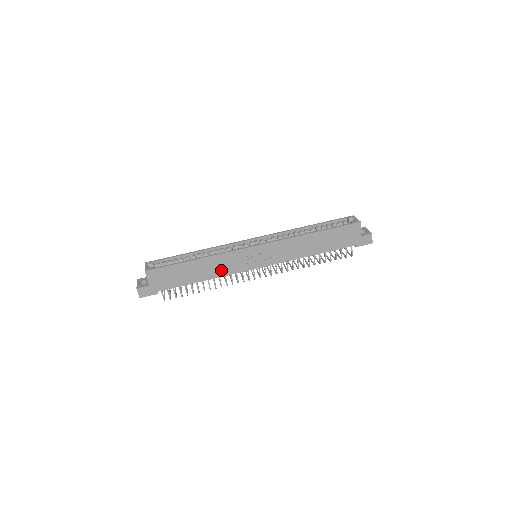
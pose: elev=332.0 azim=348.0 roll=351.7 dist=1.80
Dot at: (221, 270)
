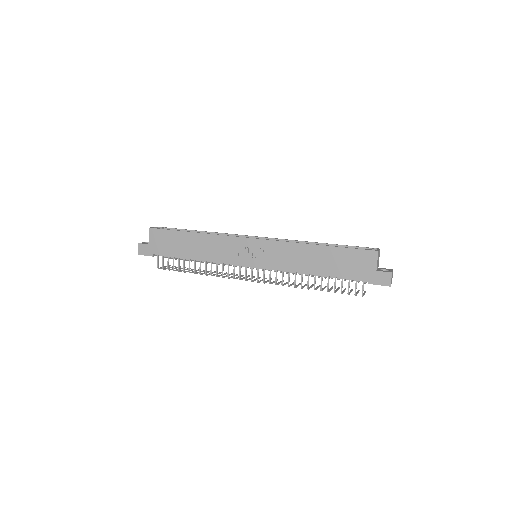
Dot at: (214, 254)
